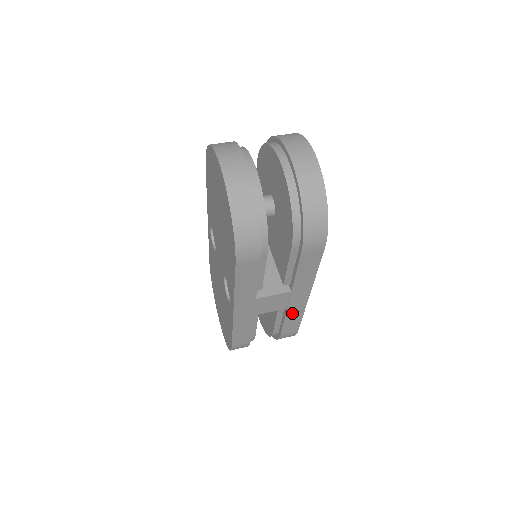
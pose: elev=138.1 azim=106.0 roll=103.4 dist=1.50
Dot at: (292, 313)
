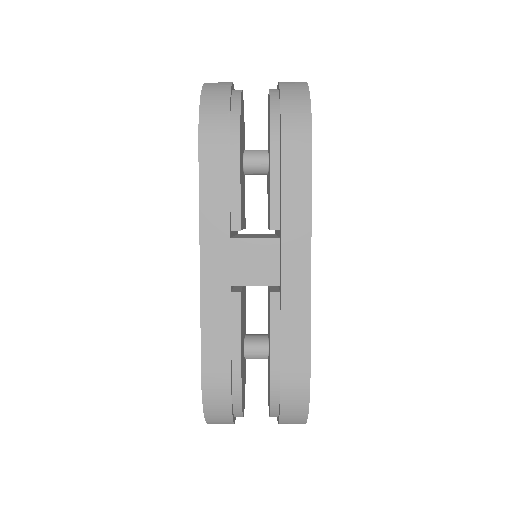
Dot at: (291, 306)
